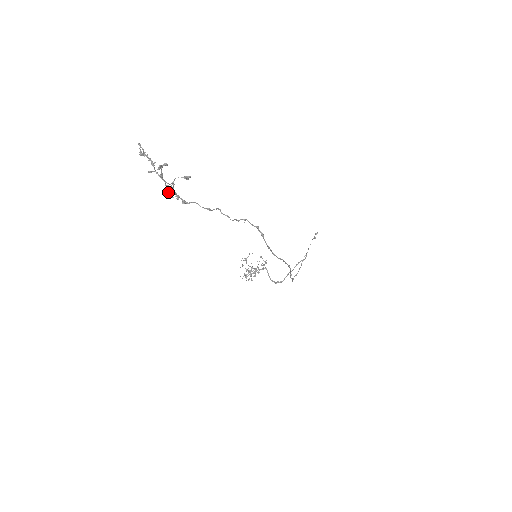
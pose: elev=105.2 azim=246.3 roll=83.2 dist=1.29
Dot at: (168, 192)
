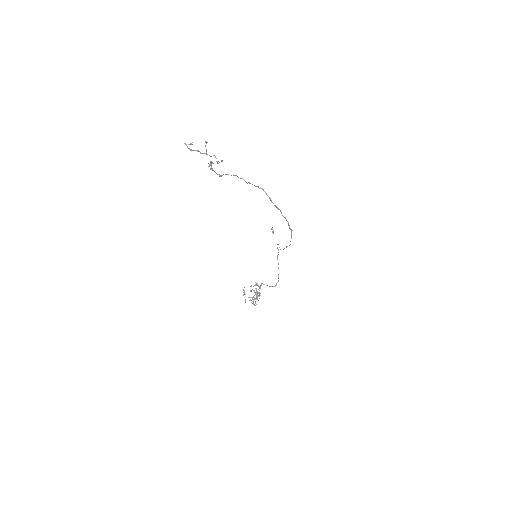
Dot at: (212, 168)
